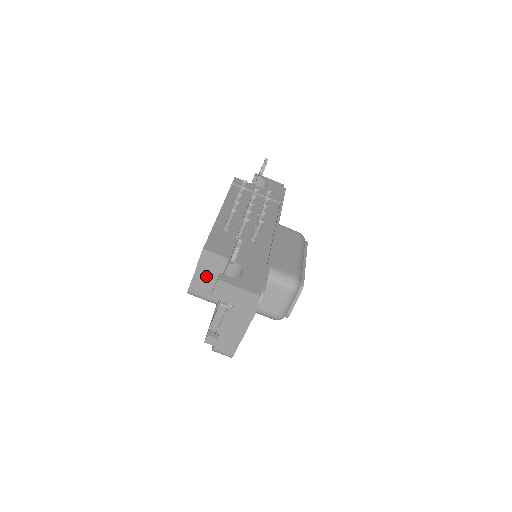
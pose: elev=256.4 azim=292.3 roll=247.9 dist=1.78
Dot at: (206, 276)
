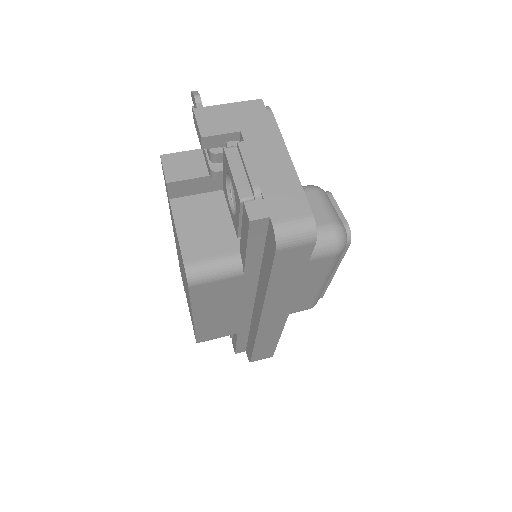
Dot at: (195, 222)
